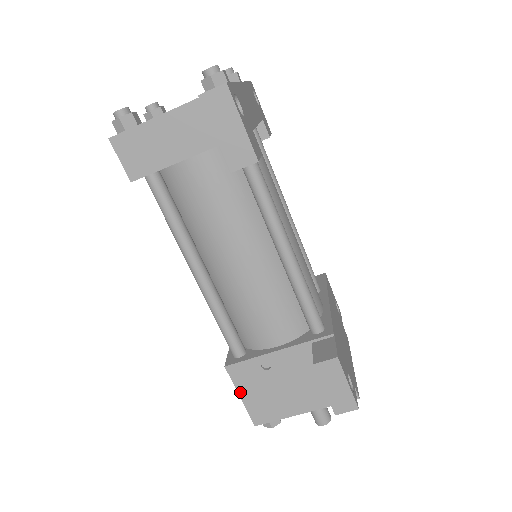
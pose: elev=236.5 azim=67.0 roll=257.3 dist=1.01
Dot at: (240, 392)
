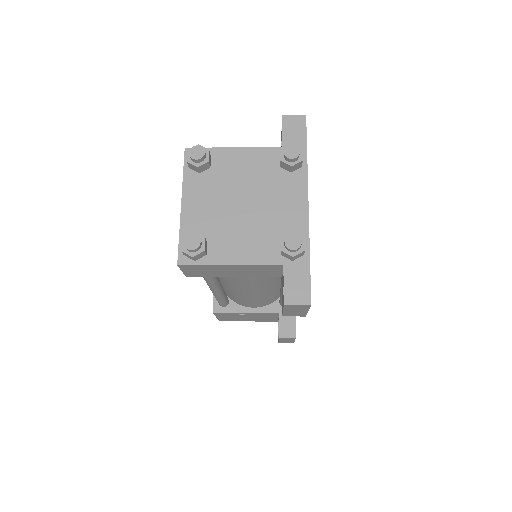
Dot at: (217, 316)
